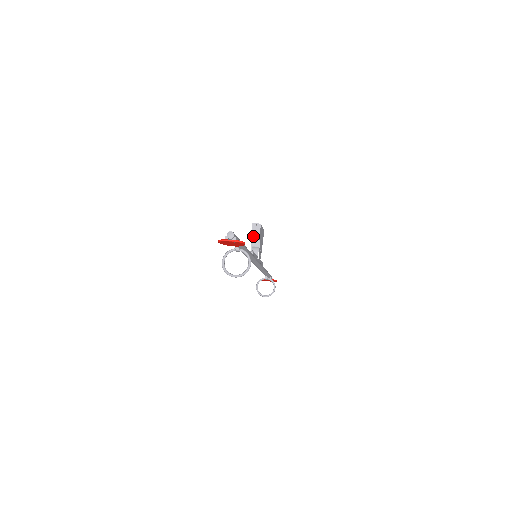
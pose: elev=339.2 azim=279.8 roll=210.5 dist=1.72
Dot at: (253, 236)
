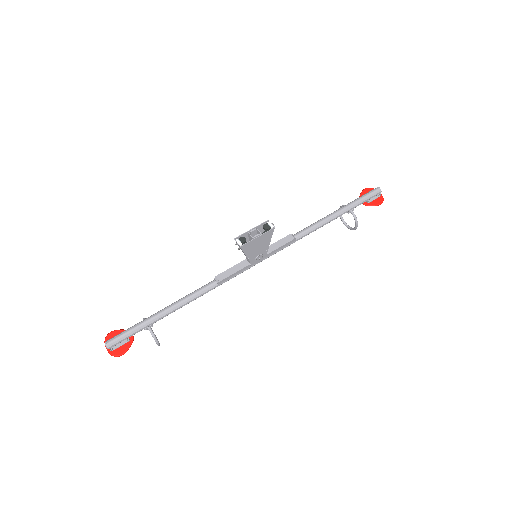
Dot at: occluded
